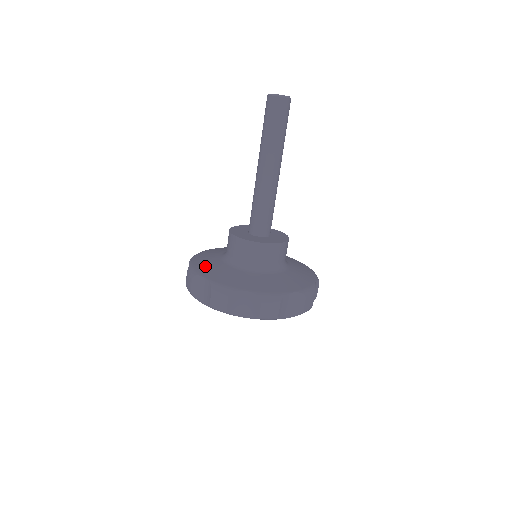
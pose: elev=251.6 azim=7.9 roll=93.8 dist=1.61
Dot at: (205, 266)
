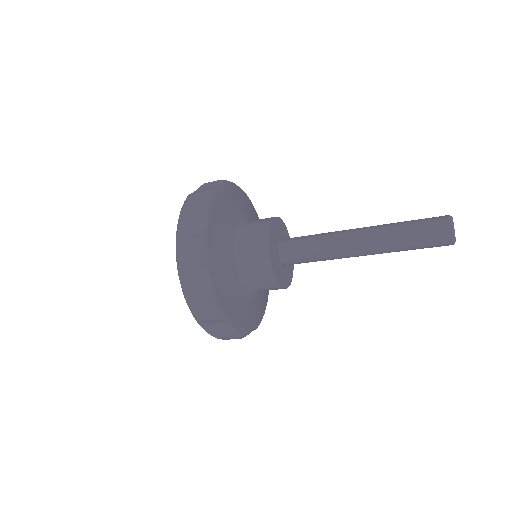
Dot at: (217, 253)
